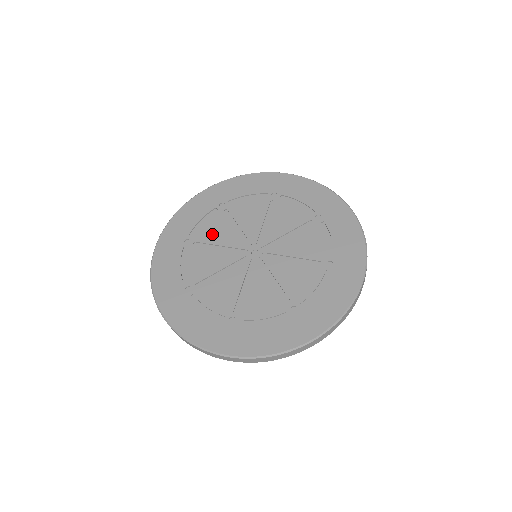
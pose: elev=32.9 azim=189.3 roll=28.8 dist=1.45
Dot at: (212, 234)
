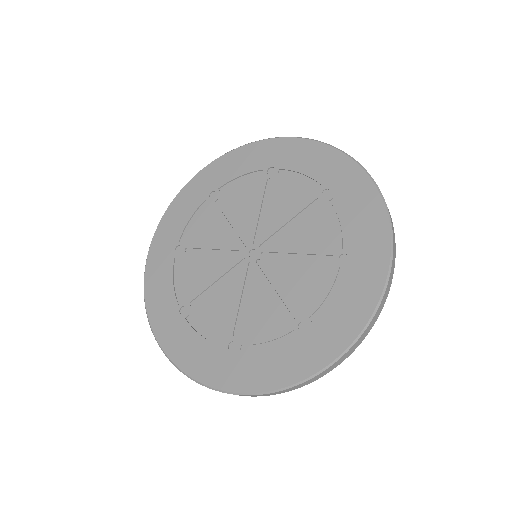
Dot at: (237, 201)
